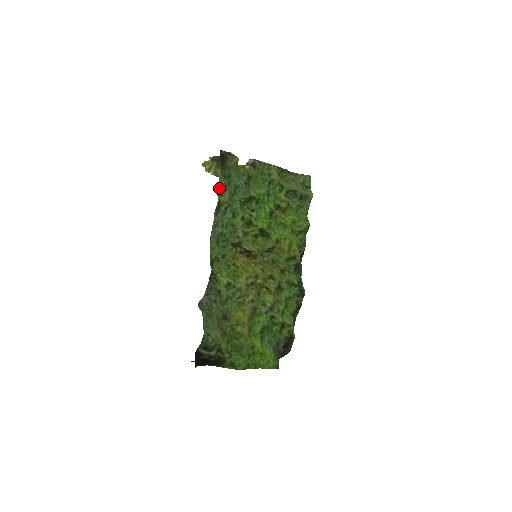
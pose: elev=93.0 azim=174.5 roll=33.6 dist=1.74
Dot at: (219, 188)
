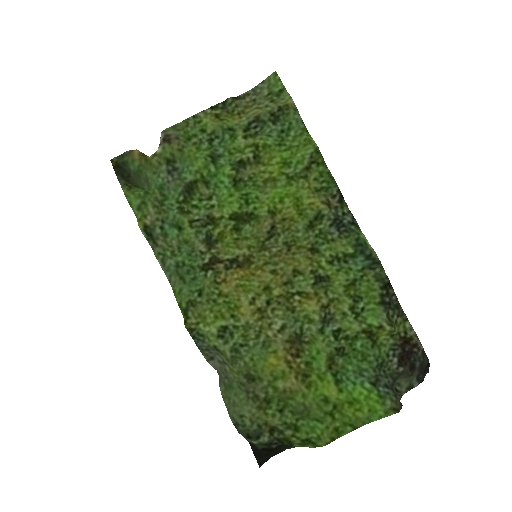
Dot at: (135, 210)
